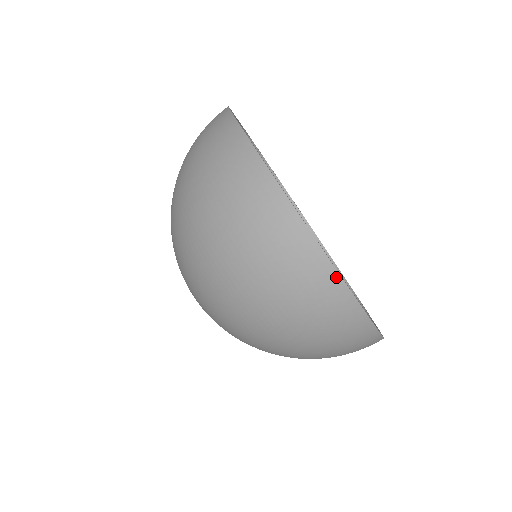
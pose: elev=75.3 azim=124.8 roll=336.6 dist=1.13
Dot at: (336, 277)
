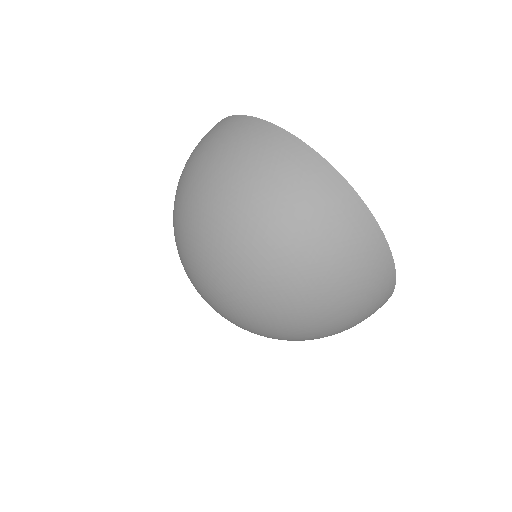
Dot at: (249, 119)
